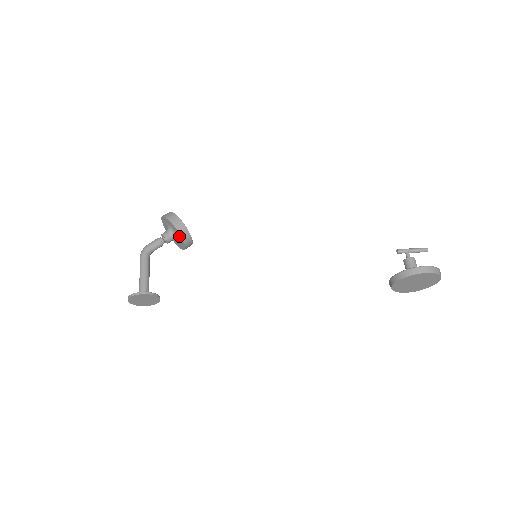
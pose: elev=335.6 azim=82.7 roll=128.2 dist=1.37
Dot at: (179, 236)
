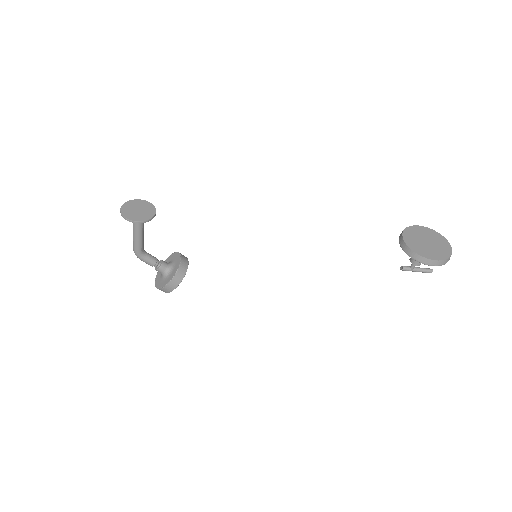
Dot at: (176, 257)
